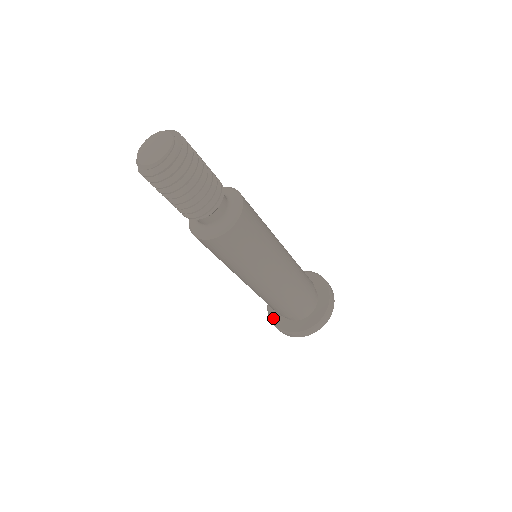
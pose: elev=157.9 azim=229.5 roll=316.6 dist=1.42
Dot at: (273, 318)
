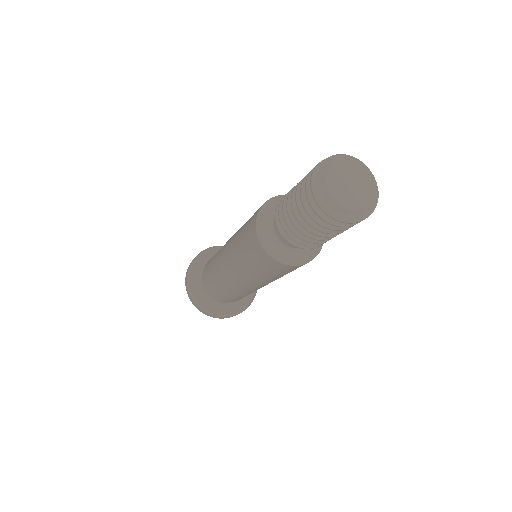
Dot at: (206, 307)
